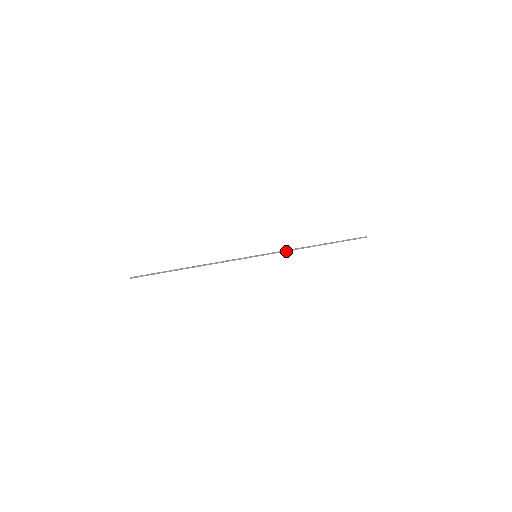
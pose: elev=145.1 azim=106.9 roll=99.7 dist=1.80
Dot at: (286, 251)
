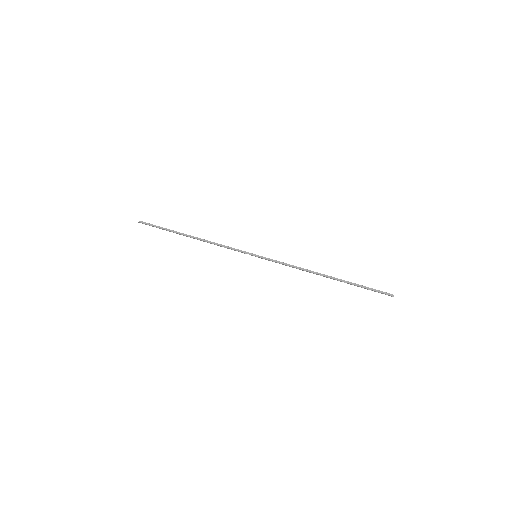
Dot at: (289, 266)
